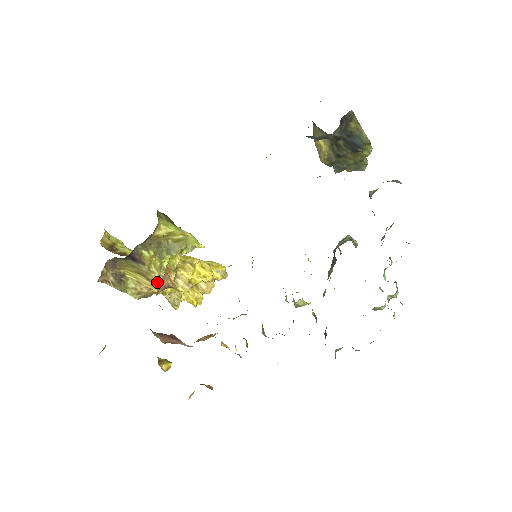
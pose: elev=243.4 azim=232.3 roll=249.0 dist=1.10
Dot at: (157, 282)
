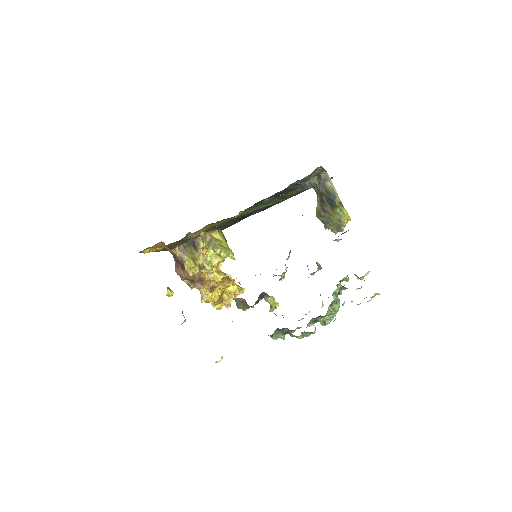
Dot at: (199, 267)
